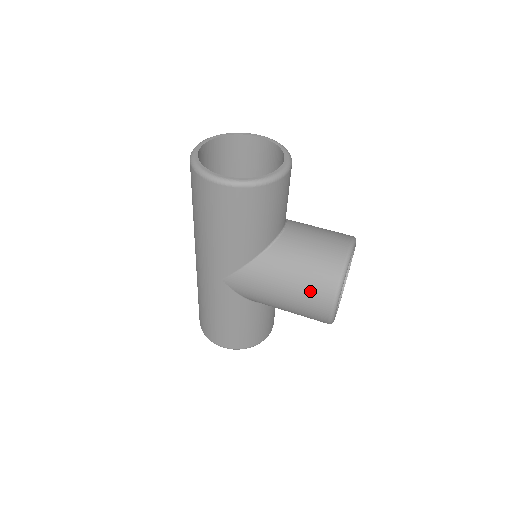
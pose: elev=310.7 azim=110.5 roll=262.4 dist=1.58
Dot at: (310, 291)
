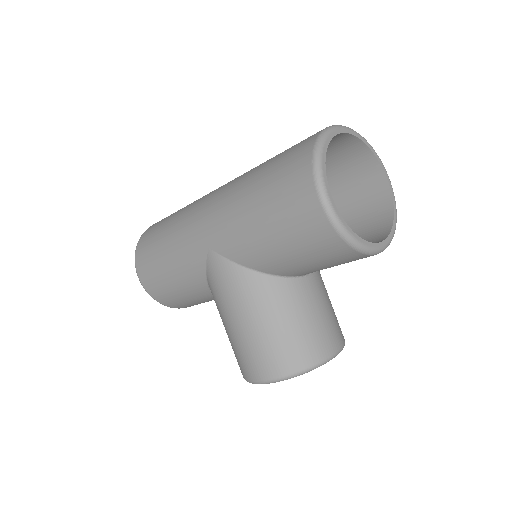
Dot at: (265, 350)
